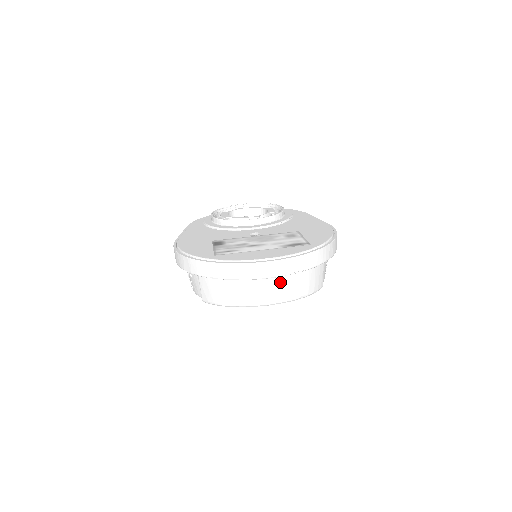
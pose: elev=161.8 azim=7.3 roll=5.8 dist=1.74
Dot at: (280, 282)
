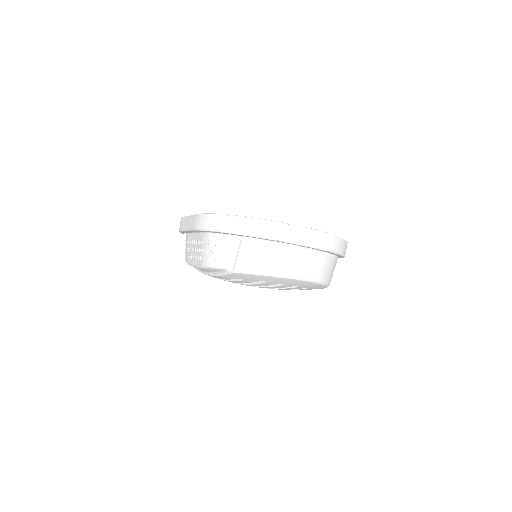
Dot at: (320, 259)
